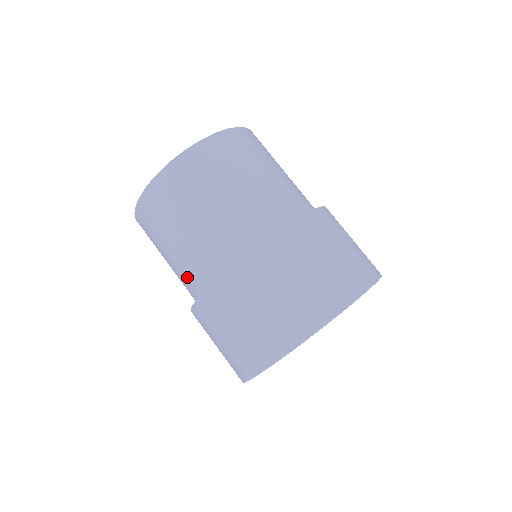
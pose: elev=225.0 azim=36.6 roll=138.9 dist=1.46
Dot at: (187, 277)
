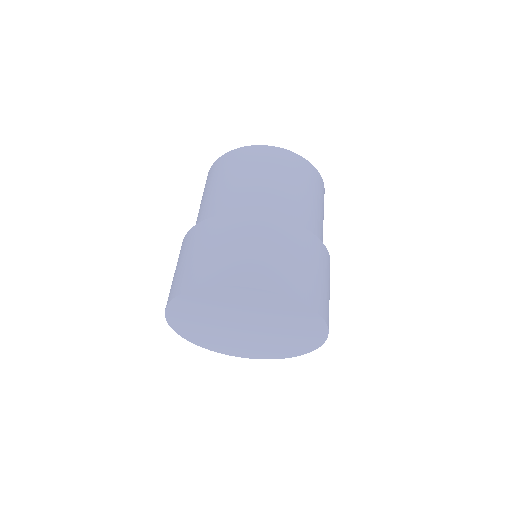
Dot at: occluded
